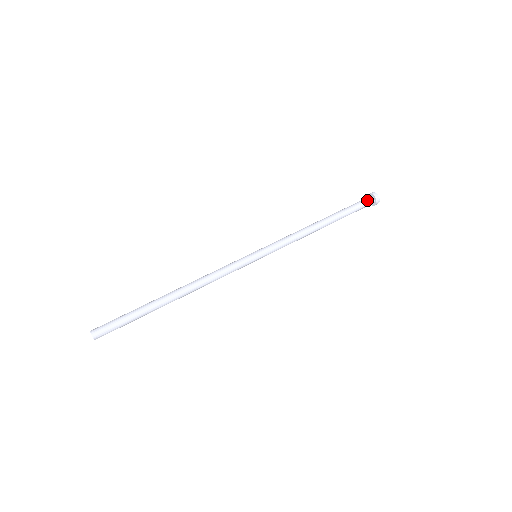
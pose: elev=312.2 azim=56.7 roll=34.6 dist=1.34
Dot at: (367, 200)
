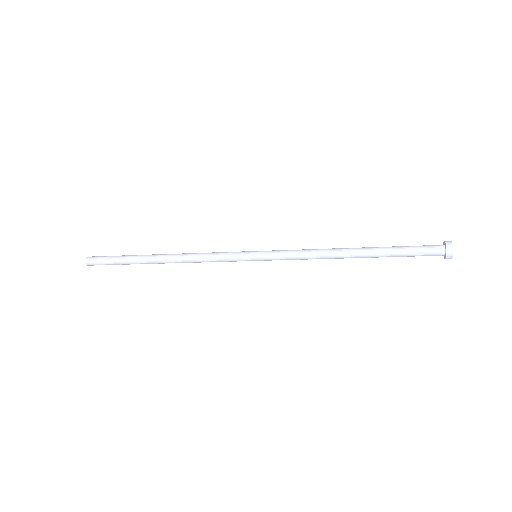
Dot at: (433, 246)
